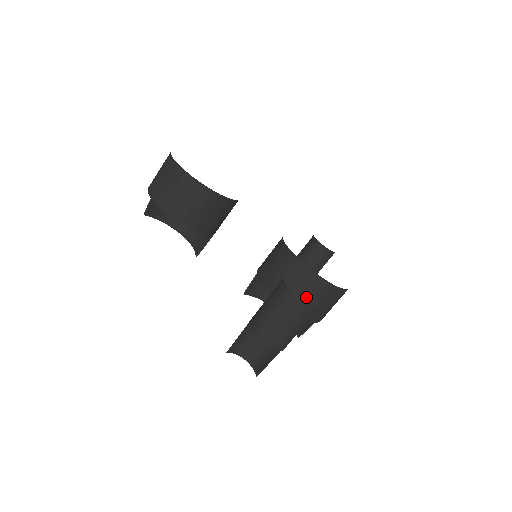
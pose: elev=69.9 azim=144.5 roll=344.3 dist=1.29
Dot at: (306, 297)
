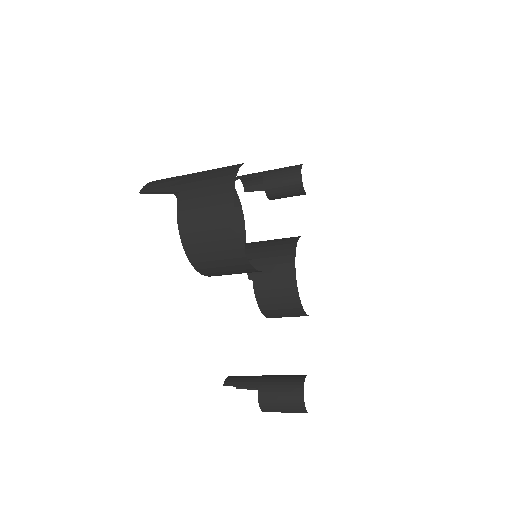
Dot at: occluded
